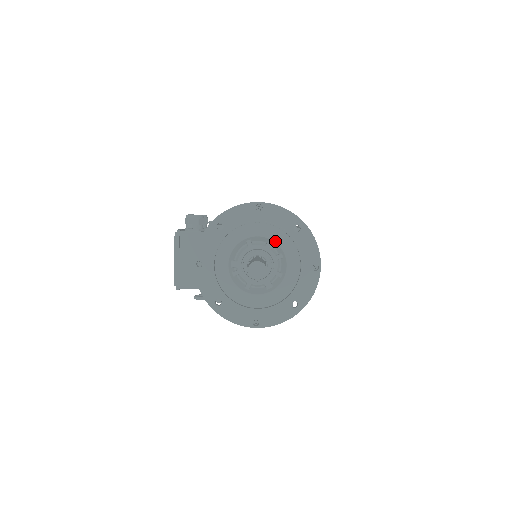
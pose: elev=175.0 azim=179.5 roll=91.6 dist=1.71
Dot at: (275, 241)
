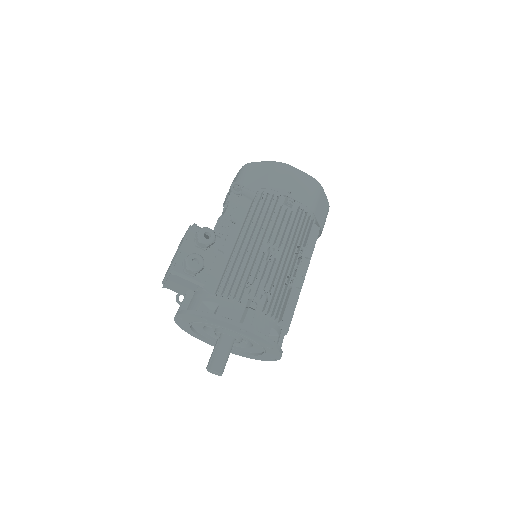
Dot at: occluded
